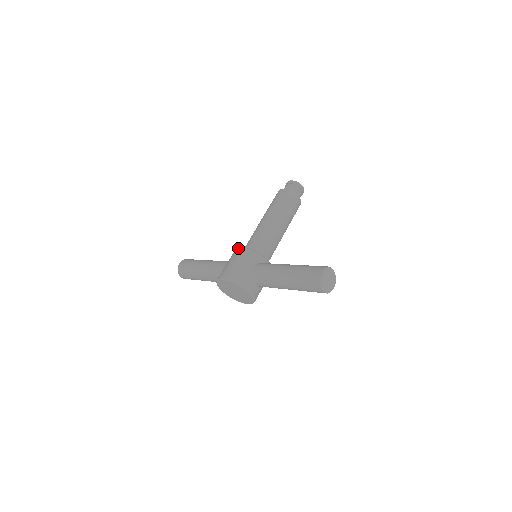
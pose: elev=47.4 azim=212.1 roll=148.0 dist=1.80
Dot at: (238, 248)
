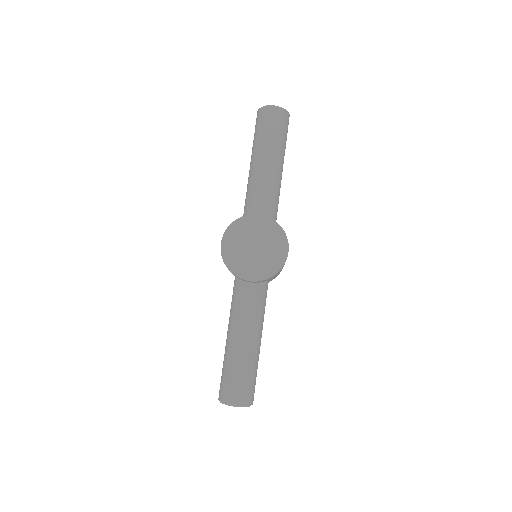
Dot at: occluded
